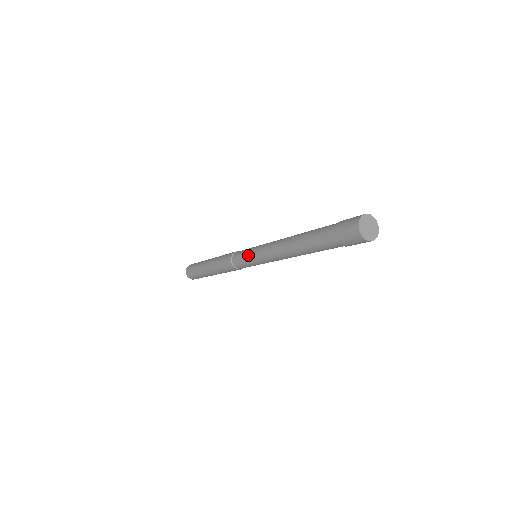
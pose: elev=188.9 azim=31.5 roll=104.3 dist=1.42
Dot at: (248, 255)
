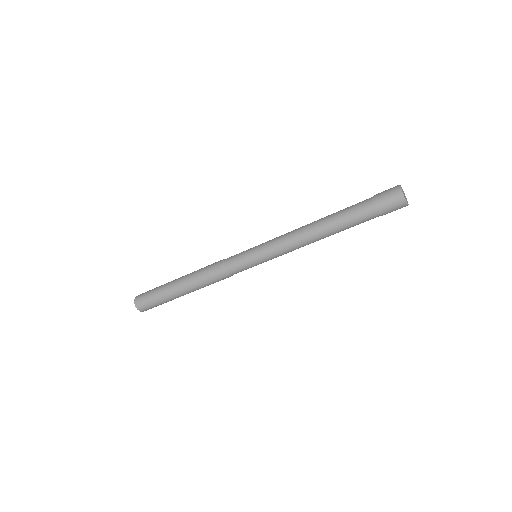
Dot at: (252, 248)
